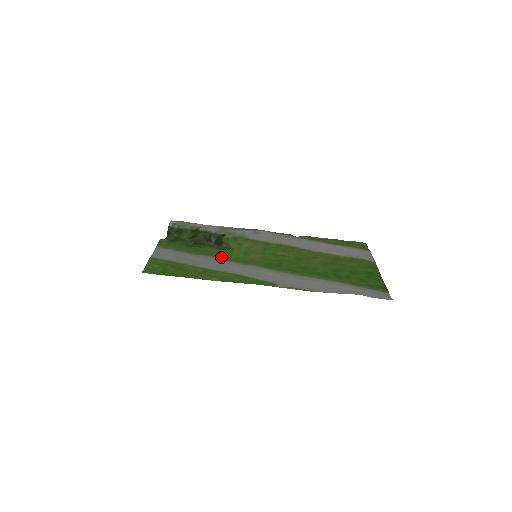
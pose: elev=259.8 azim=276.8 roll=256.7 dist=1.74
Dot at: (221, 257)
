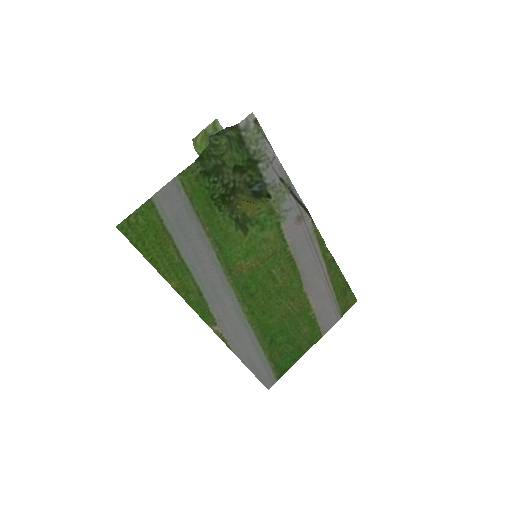
Dot at: (218, 248)
